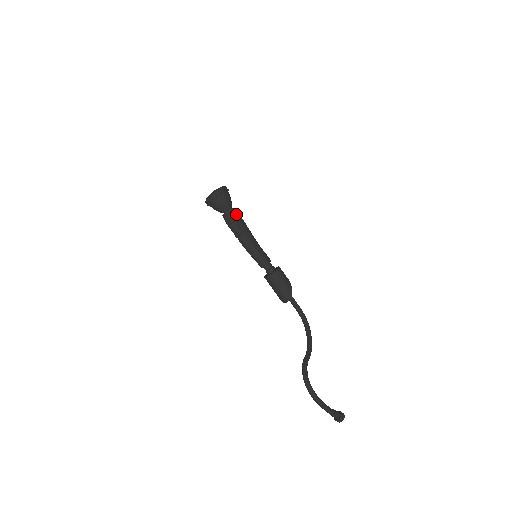
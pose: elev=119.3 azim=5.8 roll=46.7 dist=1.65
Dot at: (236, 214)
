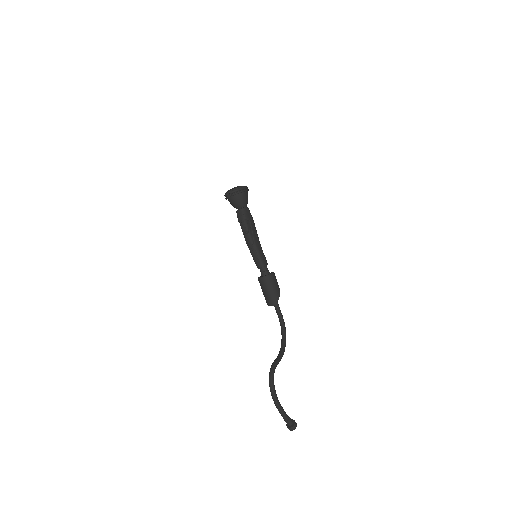
Dot at: (249, 213)
